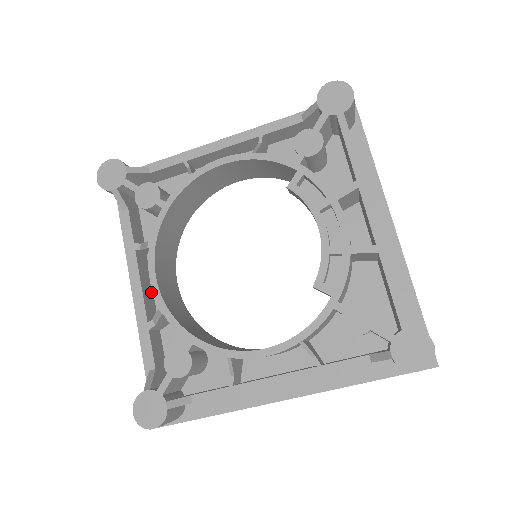
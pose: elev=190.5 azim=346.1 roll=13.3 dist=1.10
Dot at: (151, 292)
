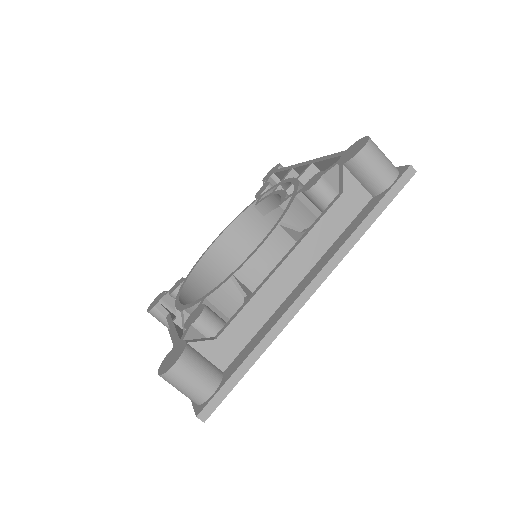
Dot at: occluded
